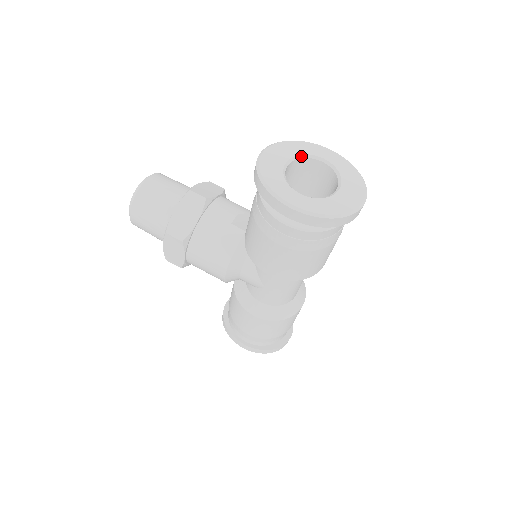
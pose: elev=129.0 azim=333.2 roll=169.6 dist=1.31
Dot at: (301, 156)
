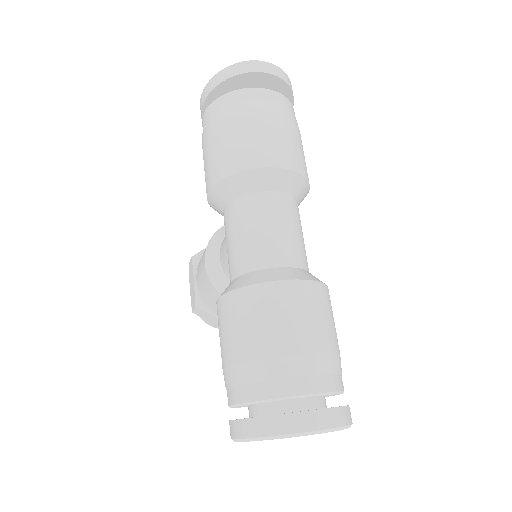
Dot at: occluded
